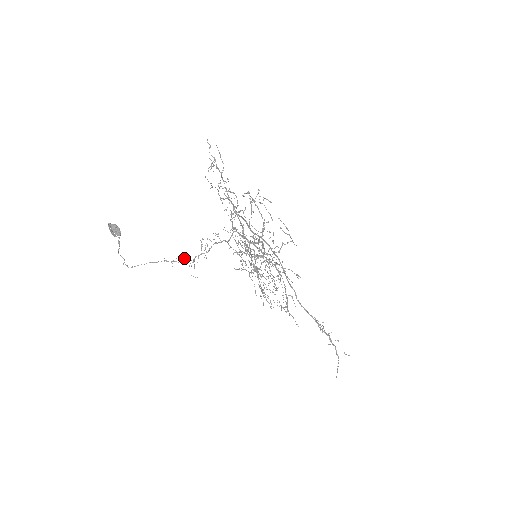
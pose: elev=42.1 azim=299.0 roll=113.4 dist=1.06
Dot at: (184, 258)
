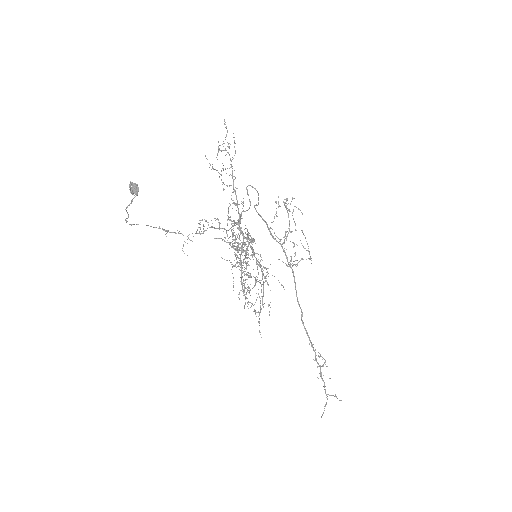
Dot at: occluded
